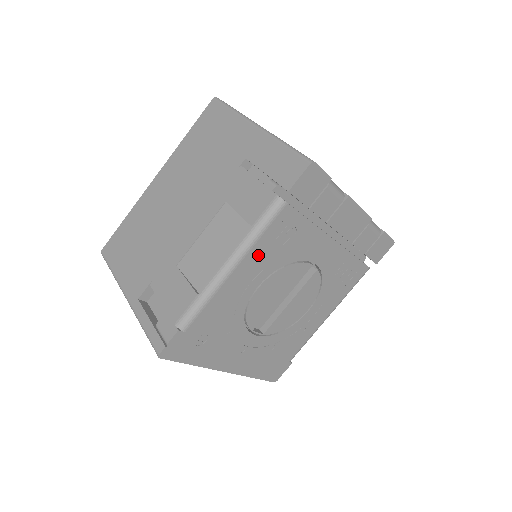
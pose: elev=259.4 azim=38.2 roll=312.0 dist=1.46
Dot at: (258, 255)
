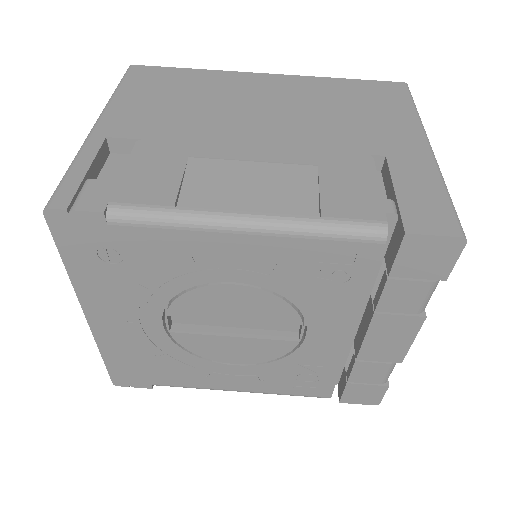
Dot at: (284, 253)
